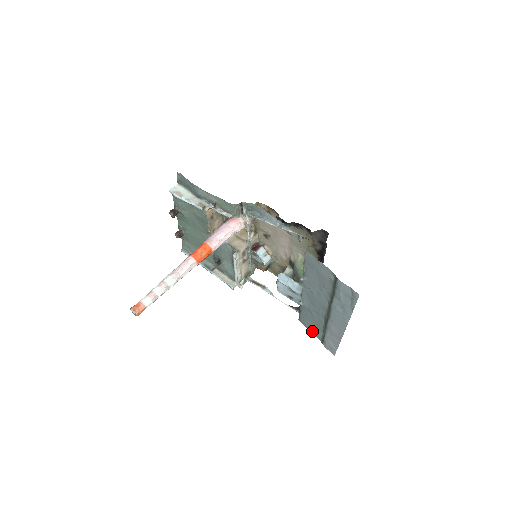
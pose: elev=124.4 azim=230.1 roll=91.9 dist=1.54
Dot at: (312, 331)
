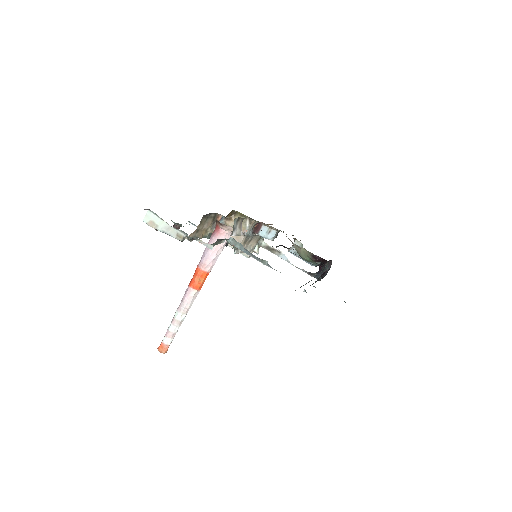
Dot at: occluded
